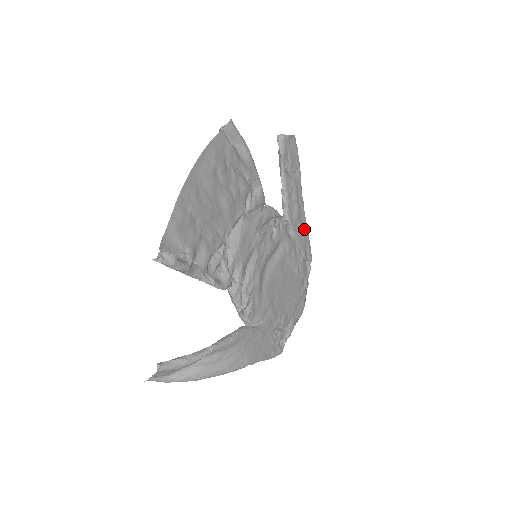
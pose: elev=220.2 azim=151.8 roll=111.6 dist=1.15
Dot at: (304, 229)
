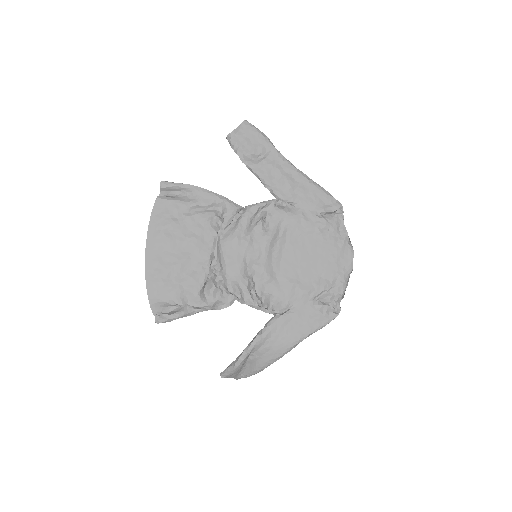
Dot at: (310, 189)
